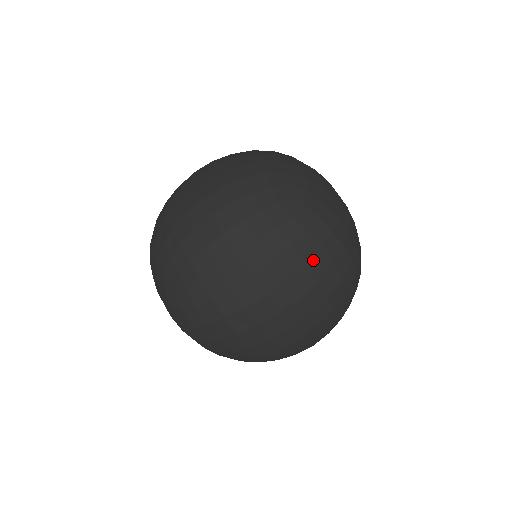
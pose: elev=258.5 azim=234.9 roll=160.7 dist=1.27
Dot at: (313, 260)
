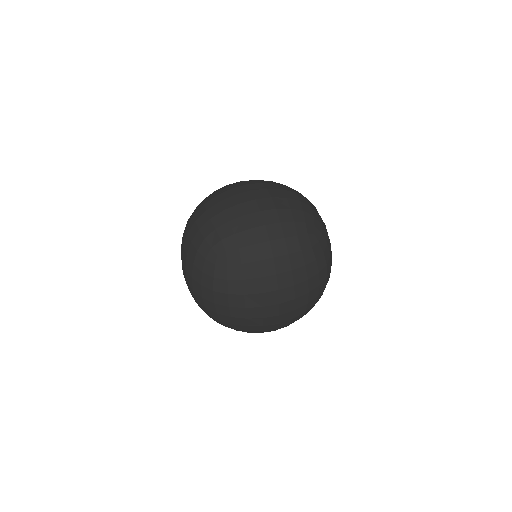
Dot at: (282, 186)
